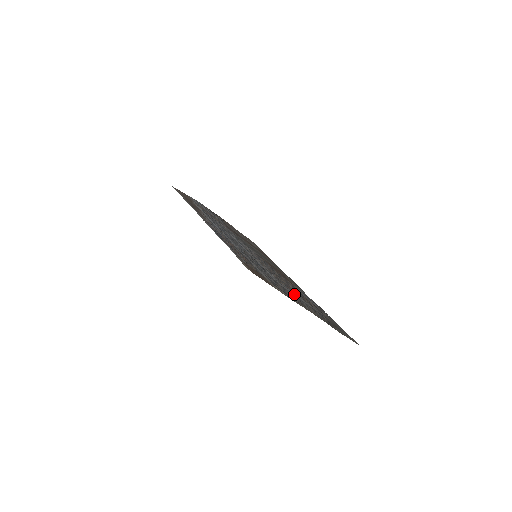
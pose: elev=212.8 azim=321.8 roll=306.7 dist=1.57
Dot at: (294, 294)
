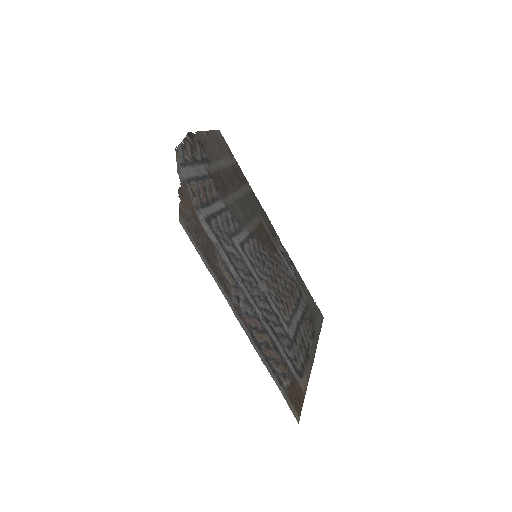
Dot at: (295, 321)
